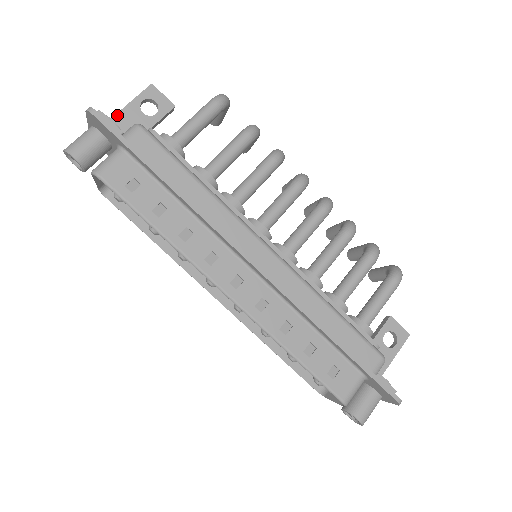
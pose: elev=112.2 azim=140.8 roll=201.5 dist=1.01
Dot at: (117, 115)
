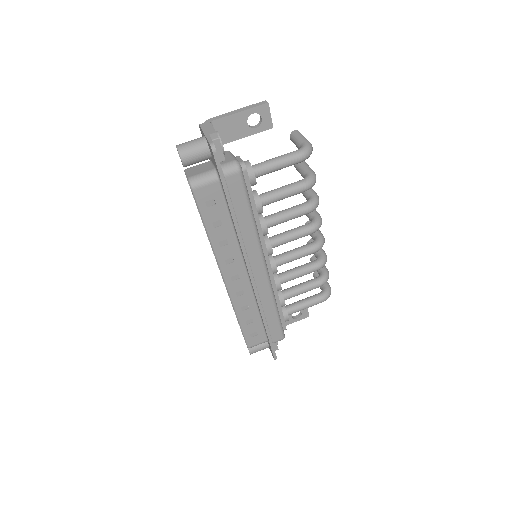
Dot at: (228, 117)
